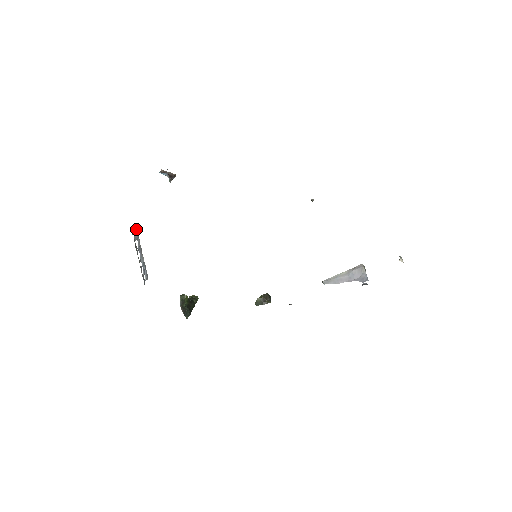
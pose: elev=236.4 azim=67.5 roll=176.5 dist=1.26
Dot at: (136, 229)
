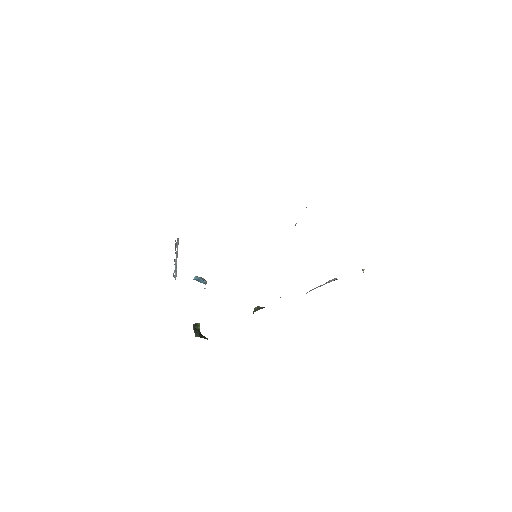
Dot at: (178, 242)
